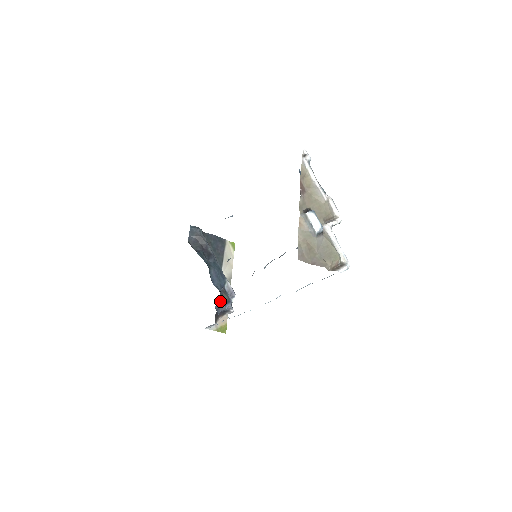
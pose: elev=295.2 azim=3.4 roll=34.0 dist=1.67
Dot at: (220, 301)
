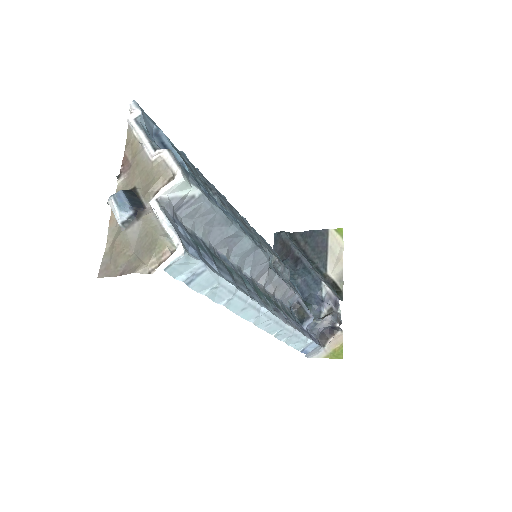
Dot at: (314, 317)
